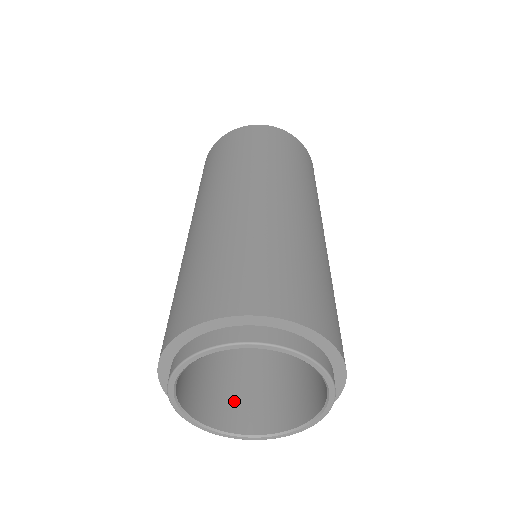
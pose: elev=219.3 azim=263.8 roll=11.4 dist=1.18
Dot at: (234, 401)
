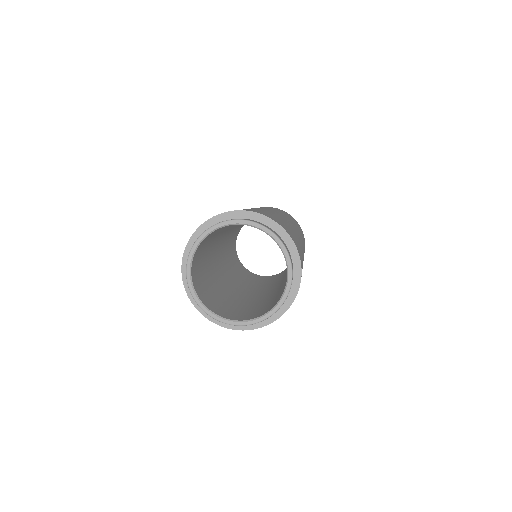
Dot at: (267, 308)
